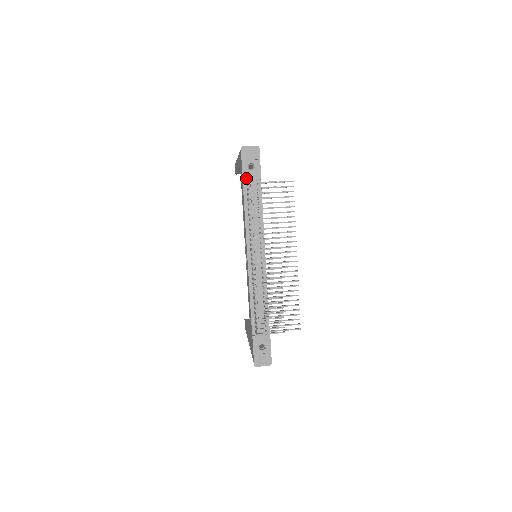
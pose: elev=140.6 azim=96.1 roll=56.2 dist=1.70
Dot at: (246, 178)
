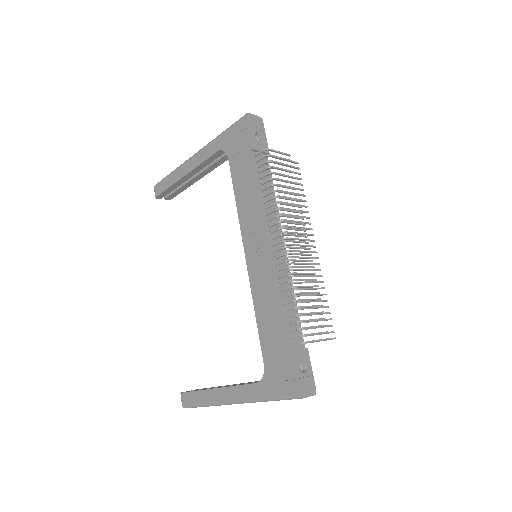
Dot at: (256, 148)
